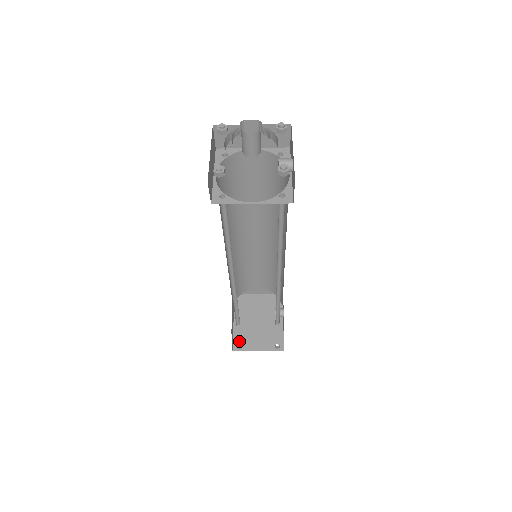
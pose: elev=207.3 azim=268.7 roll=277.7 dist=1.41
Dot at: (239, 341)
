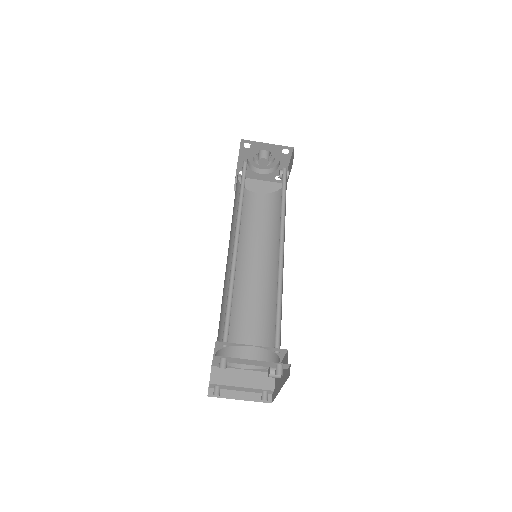
Dot at: occluded
